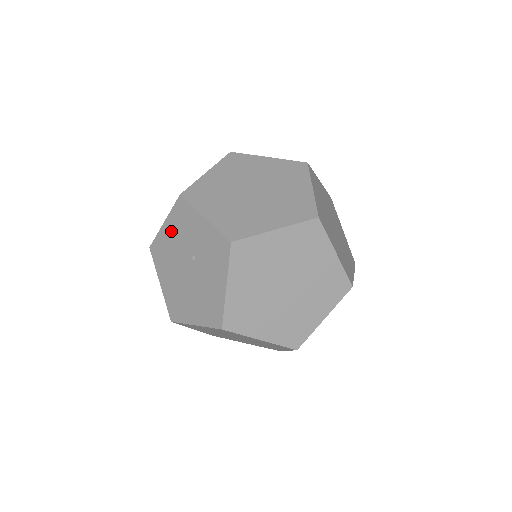
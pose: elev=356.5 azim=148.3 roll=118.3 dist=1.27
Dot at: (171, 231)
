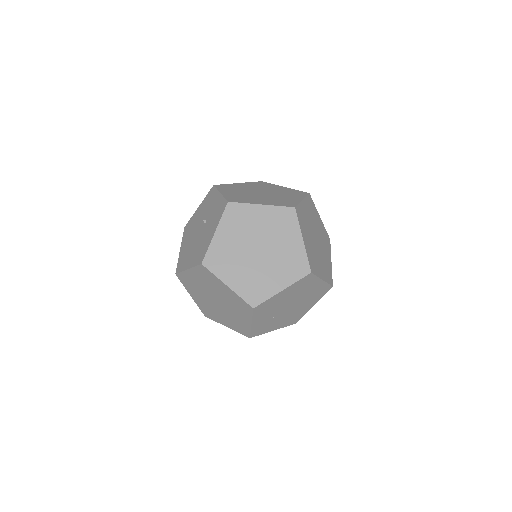
Dot at: (200, 210)
